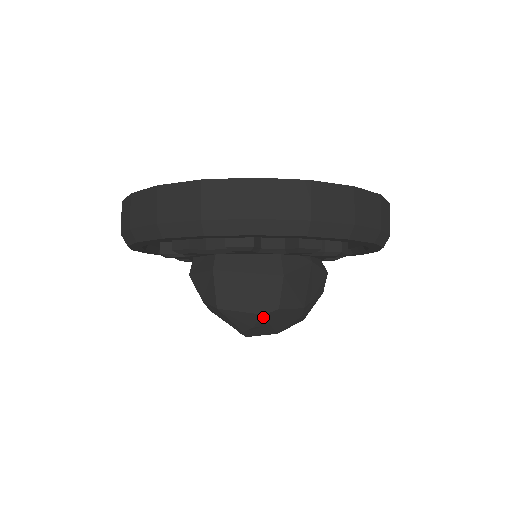
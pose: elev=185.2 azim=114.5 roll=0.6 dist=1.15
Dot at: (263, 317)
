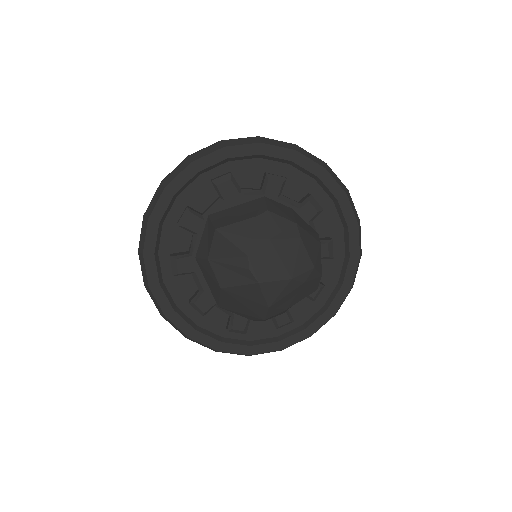
Dot at: (257, 222)
